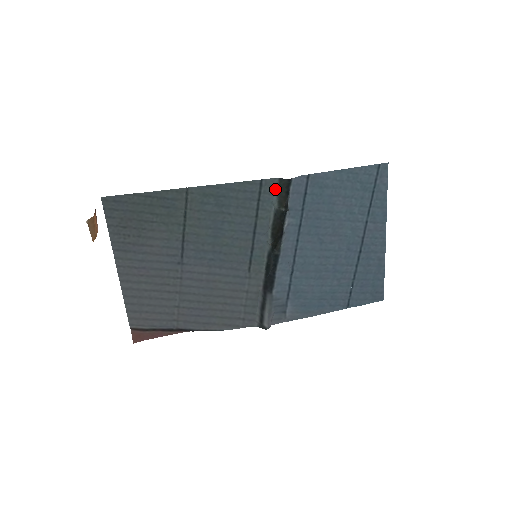
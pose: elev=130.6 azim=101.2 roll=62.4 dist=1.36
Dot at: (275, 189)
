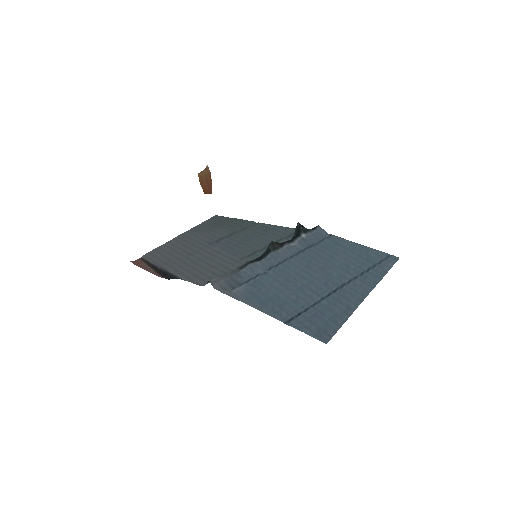
Dot at: occluded
